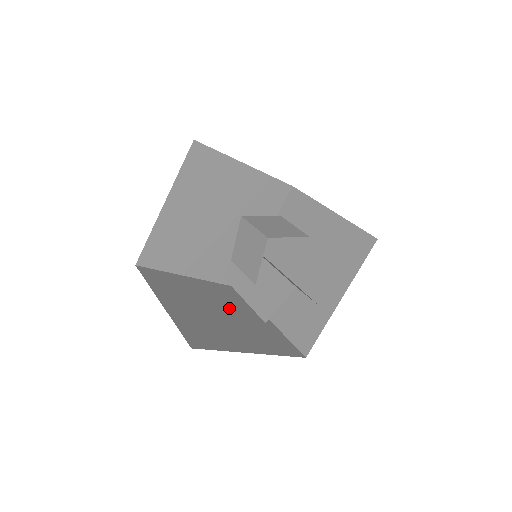
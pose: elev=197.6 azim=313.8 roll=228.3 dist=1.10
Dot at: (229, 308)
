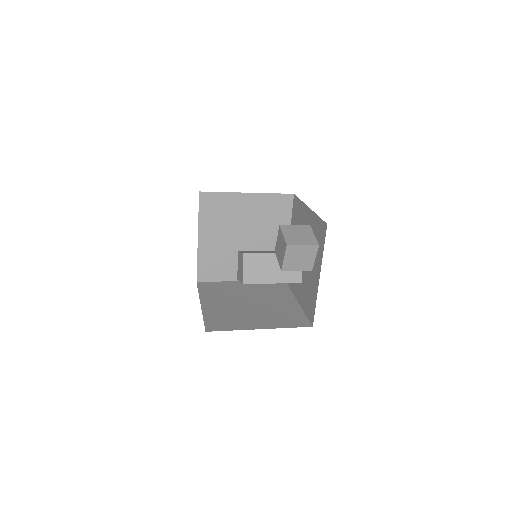
Dot at: (240, 297)
